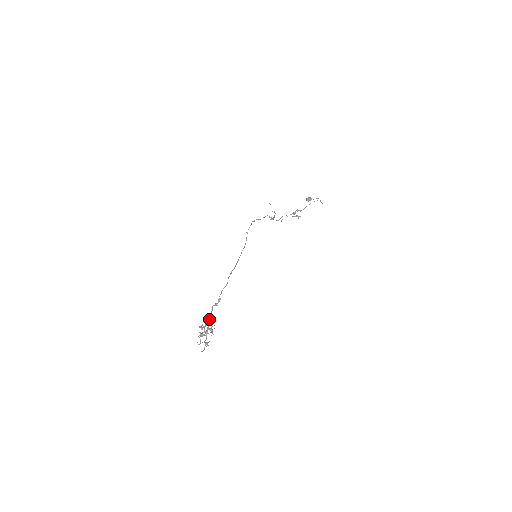
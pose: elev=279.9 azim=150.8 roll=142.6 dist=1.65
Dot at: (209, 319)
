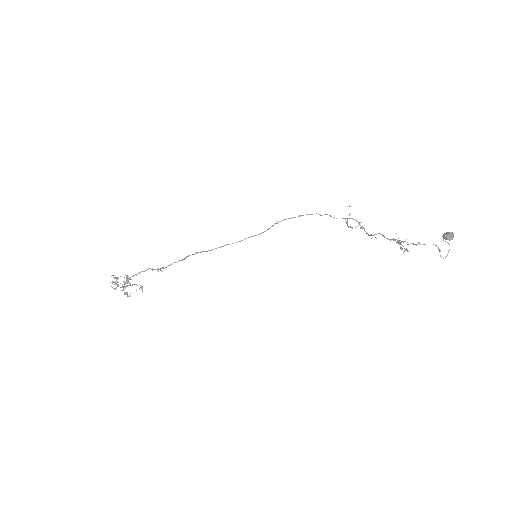
Dot at: occluded
